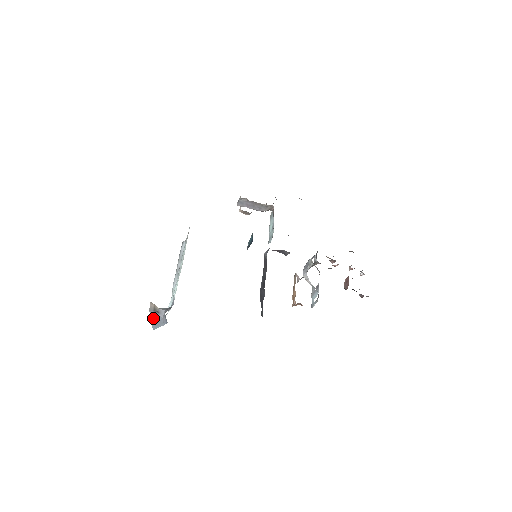
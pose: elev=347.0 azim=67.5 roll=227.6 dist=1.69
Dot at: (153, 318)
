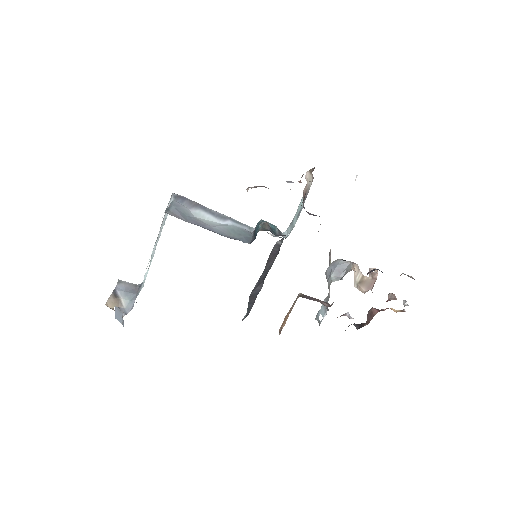
Dot at: occluded
